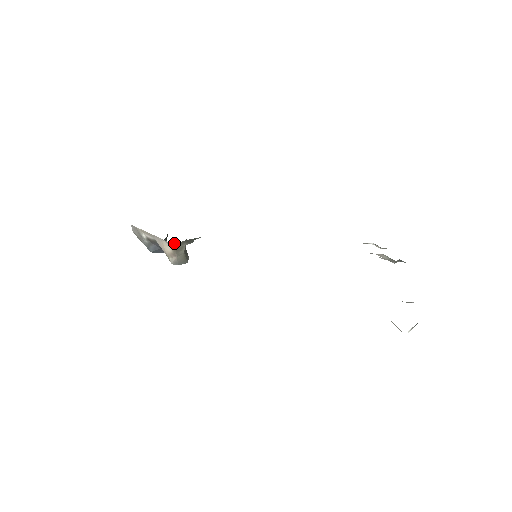
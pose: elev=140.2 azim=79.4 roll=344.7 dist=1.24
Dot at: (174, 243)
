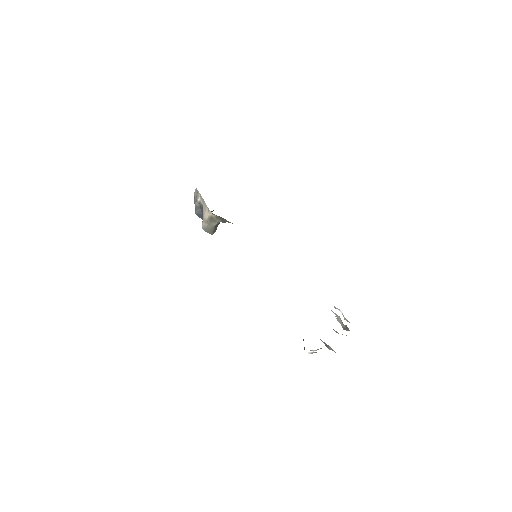
Dot at: occluded
